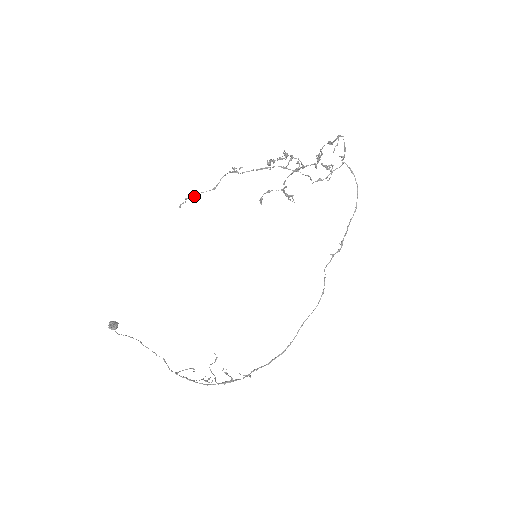
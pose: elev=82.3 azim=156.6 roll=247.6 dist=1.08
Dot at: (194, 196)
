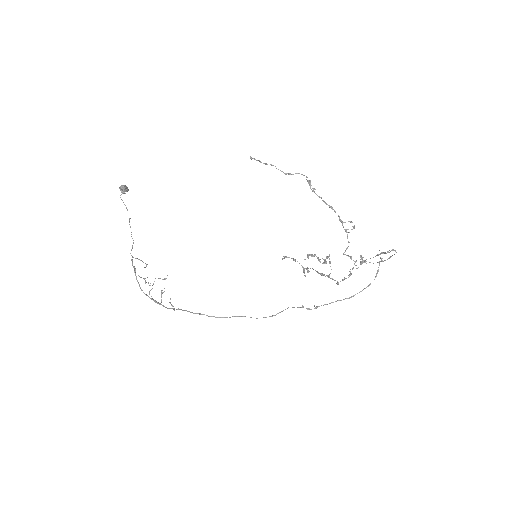
Dot at: occluded
